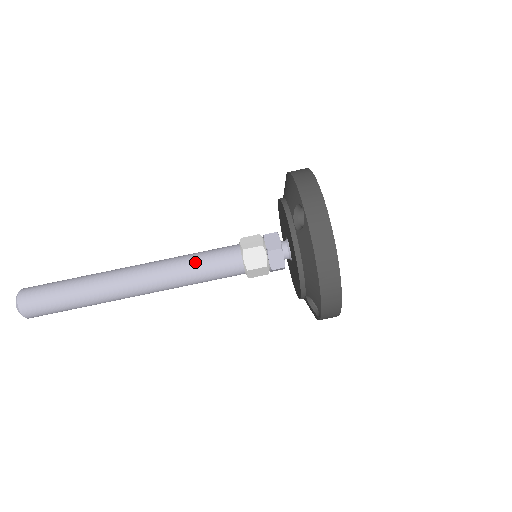
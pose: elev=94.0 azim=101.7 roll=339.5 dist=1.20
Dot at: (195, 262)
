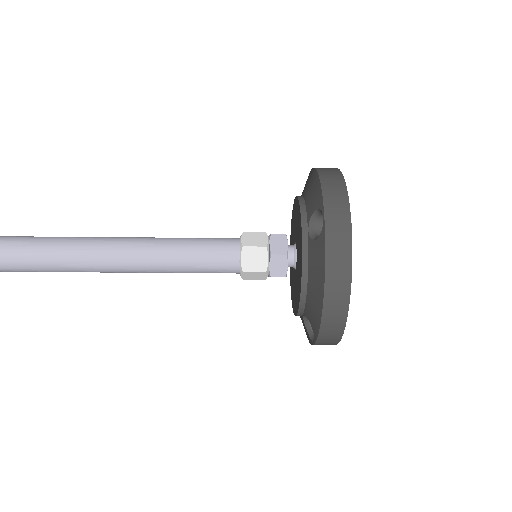
Dot at: (185, 249)
